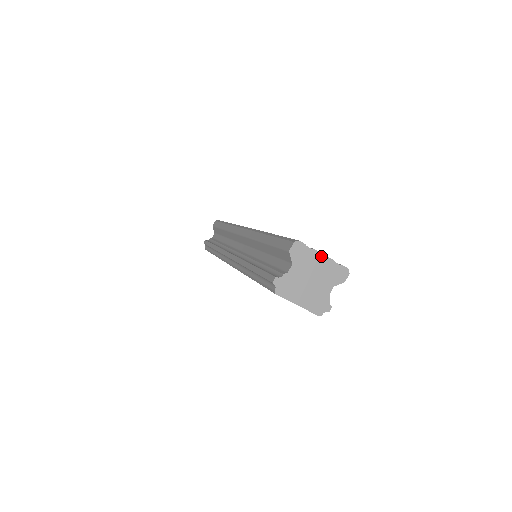
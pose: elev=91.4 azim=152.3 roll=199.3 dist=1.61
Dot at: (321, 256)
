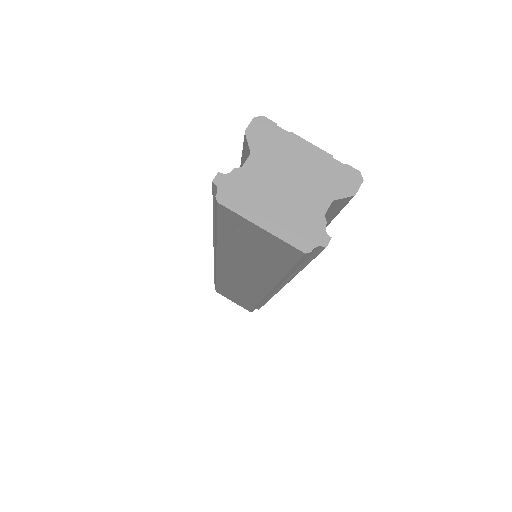
Dot at: (306, 145)
